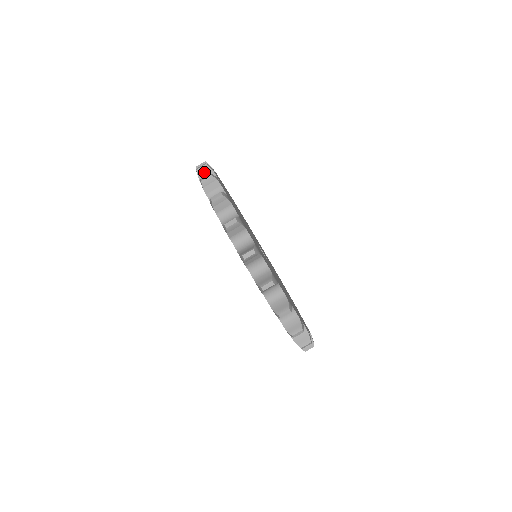
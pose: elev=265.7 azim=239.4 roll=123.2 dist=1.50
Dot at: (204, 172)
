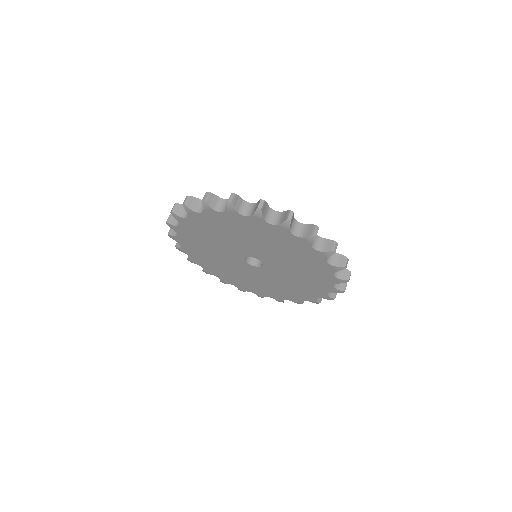
Dot at: (173, 231)
